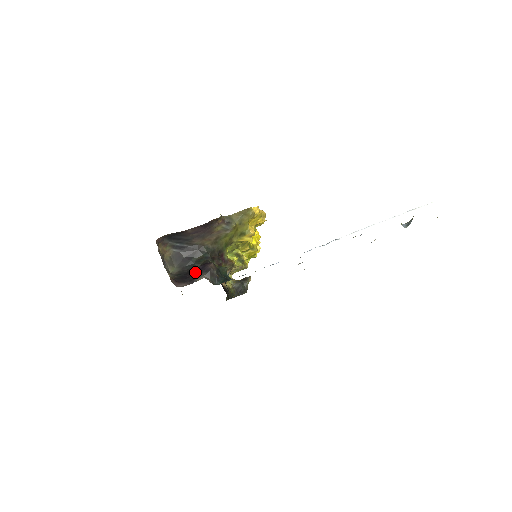
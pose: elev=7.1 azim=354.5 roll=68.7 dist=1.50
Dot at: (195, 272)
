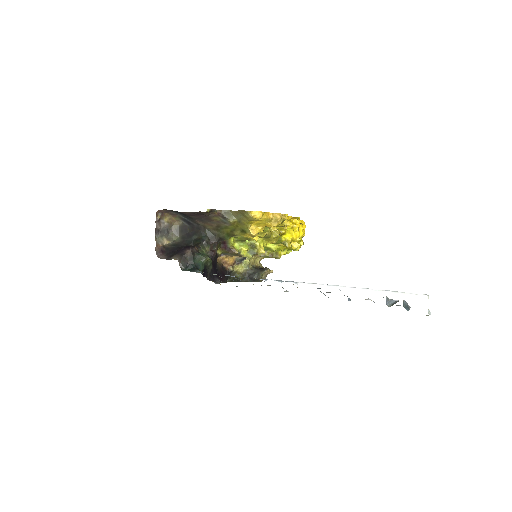
Dot at: occluded
